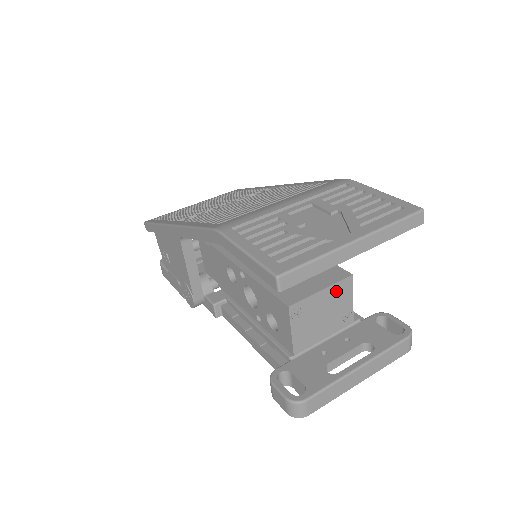
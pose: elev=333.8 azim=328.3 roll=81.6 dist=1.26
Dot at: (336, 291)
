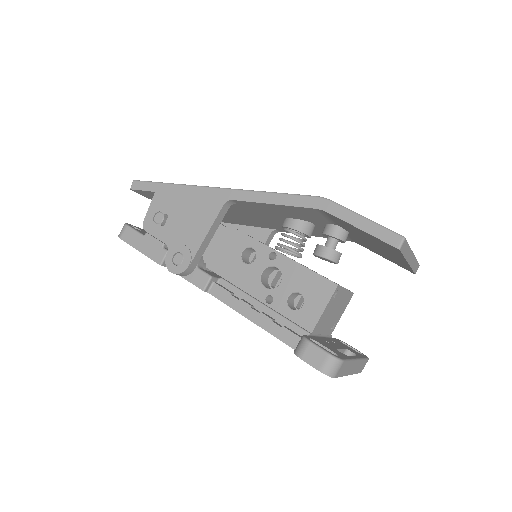
Dot at: (346, 298)
